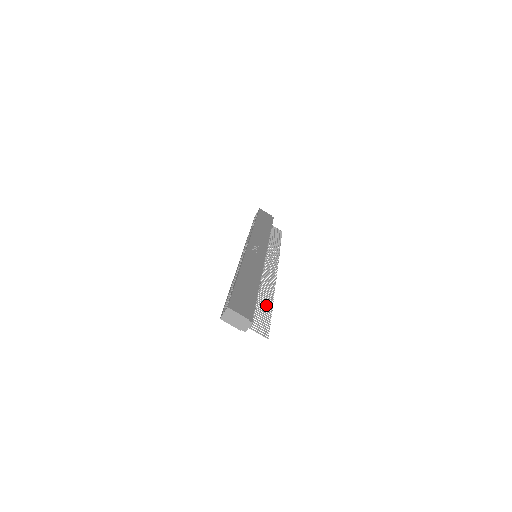
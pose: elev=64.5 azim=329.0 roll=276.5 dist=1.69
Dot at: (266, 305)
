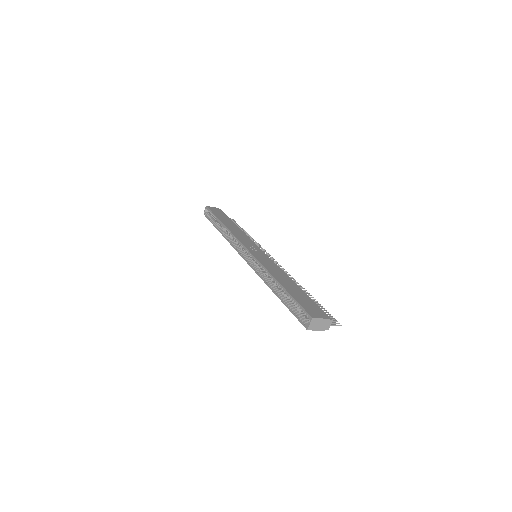
Dot at: occluded
